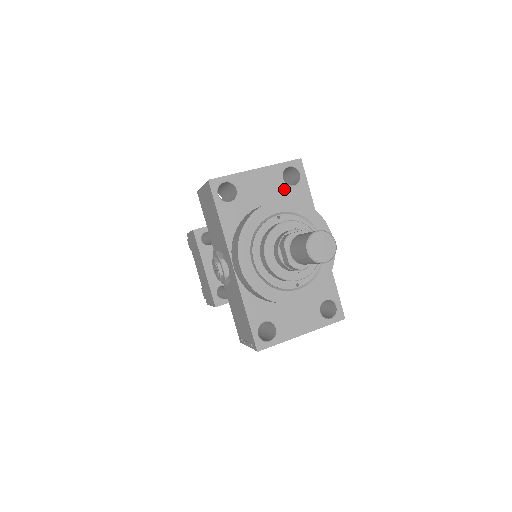
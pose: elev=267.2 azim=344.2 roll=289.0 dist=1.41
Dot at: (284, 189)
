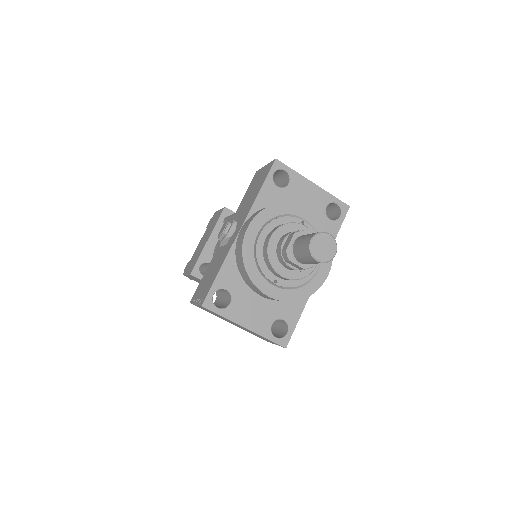
Dot at: (321, 214)
